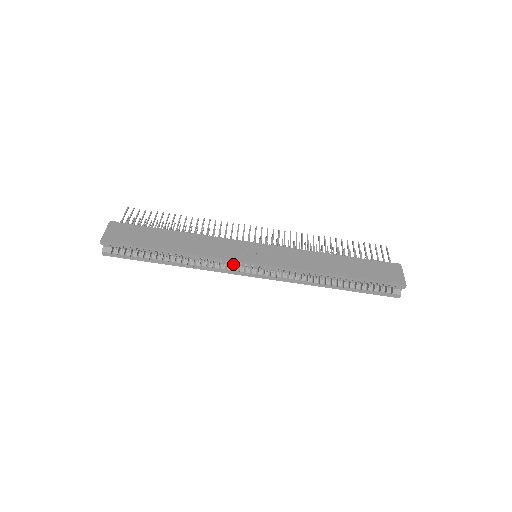
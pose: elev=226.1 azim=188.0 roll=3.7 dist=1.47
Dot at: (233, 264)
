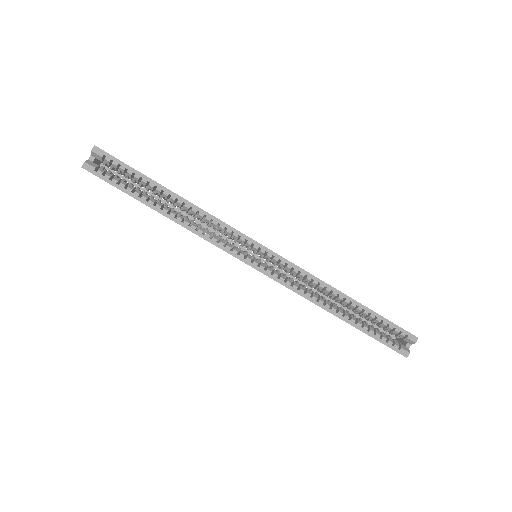
Dot at: occluded
